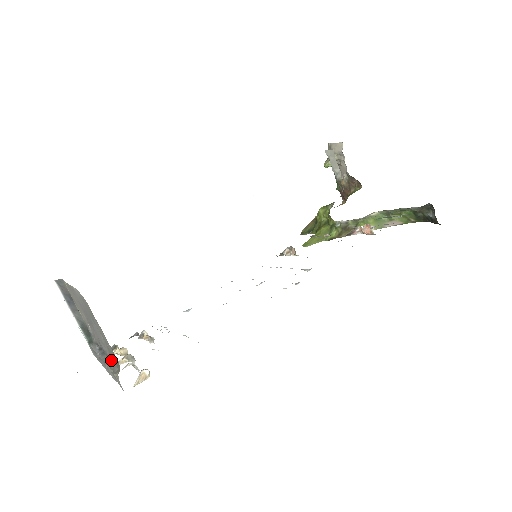
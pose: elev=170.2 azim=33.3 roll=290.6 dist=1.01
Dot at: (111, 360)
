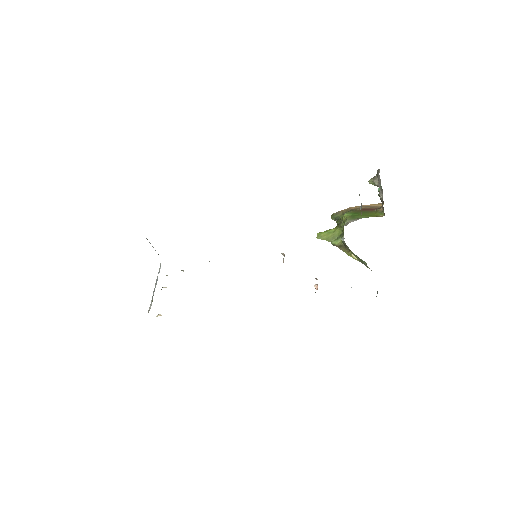
Dot at: occluded
